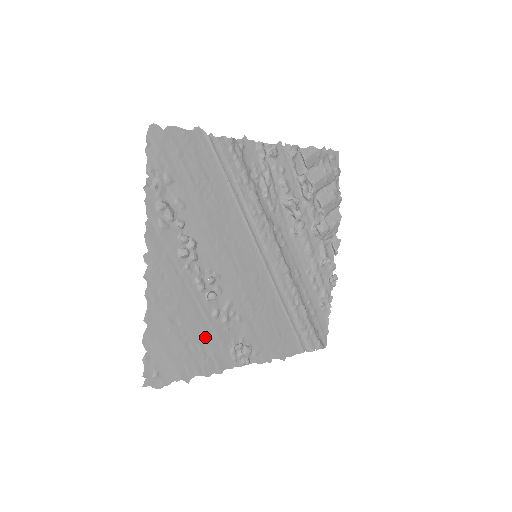
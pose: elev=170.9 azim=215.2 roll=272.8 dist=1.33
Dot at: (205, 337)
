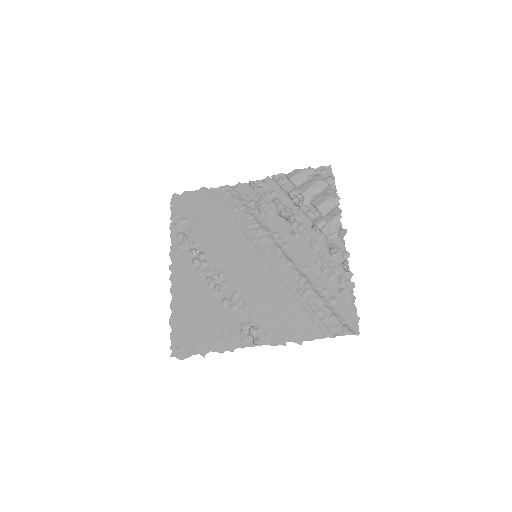
Dot at: (216, 320)
